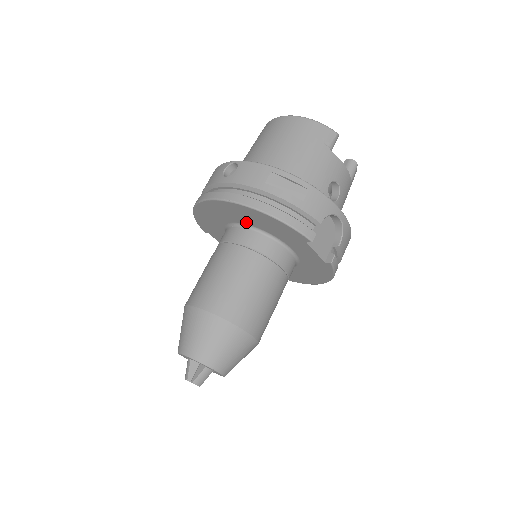
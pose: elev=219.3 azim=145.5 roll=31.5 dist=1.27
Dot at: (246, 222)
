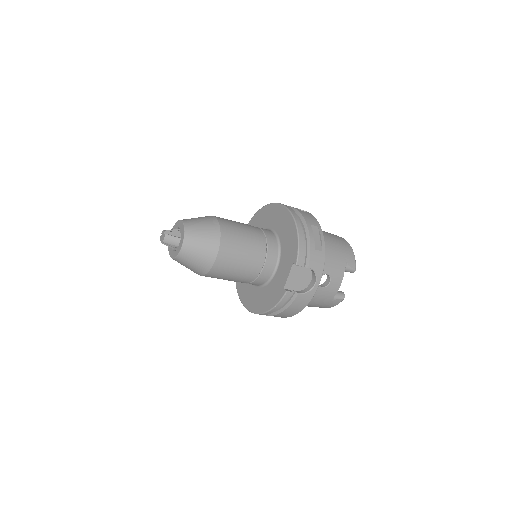
Dot at: (279, 231)
